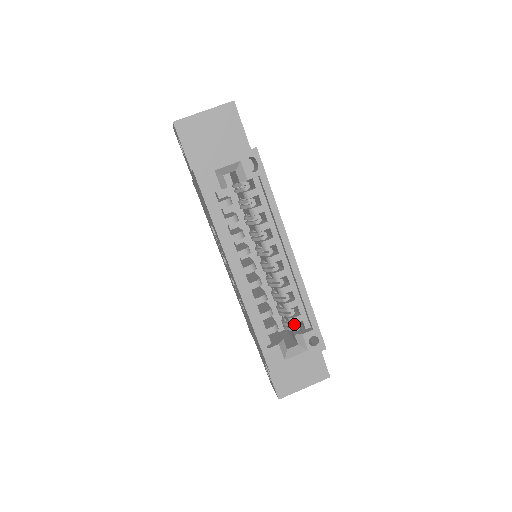
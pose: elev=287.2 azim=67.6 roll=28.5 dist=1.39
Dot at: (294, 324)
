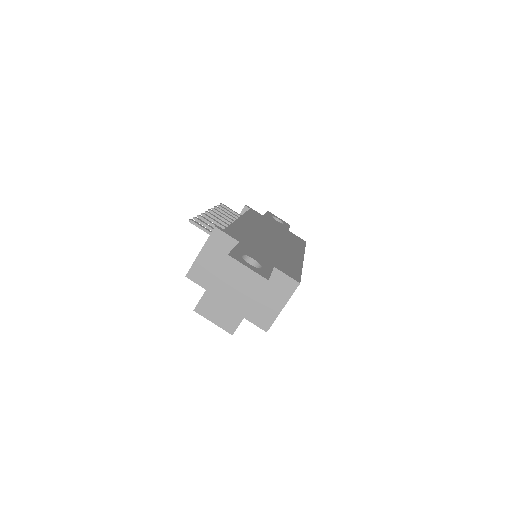
Dot at: occluded
